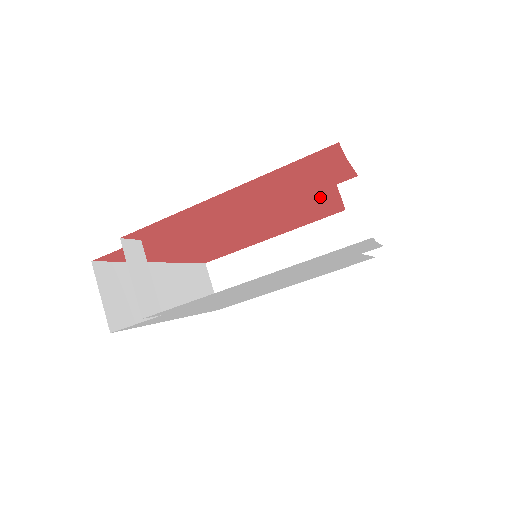
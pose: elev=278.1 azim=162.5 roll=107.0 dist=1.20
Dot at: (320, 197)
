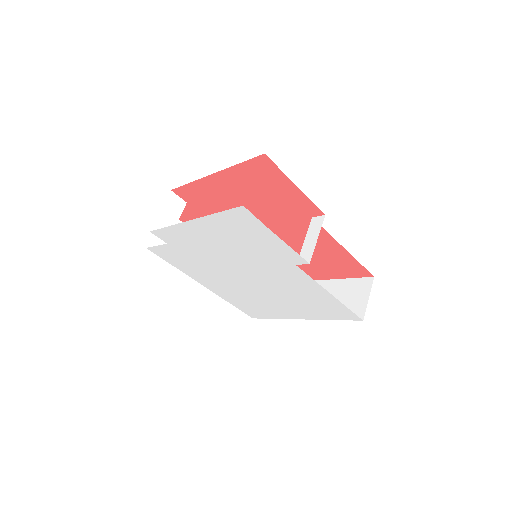
Dot at: occluded
